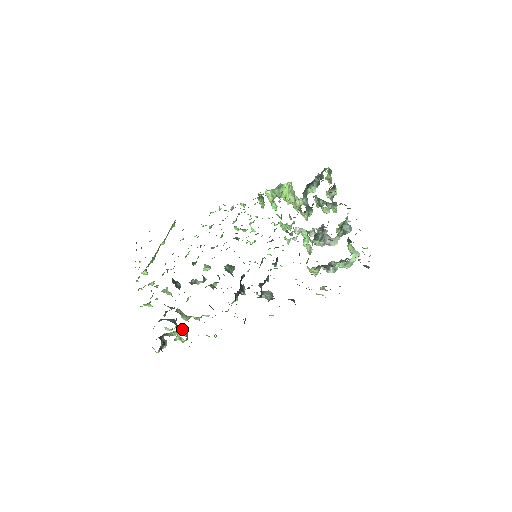
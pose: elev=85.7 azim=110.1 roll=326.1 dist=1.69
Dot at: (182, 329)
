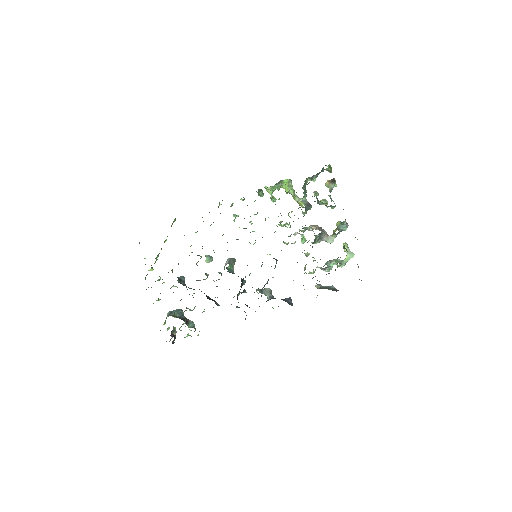
Dot at: (190, 321)
